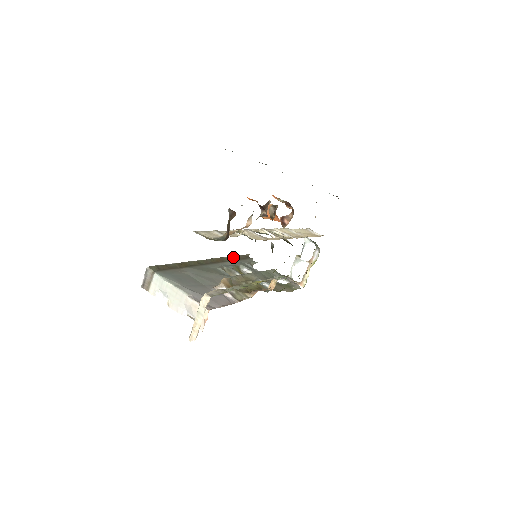
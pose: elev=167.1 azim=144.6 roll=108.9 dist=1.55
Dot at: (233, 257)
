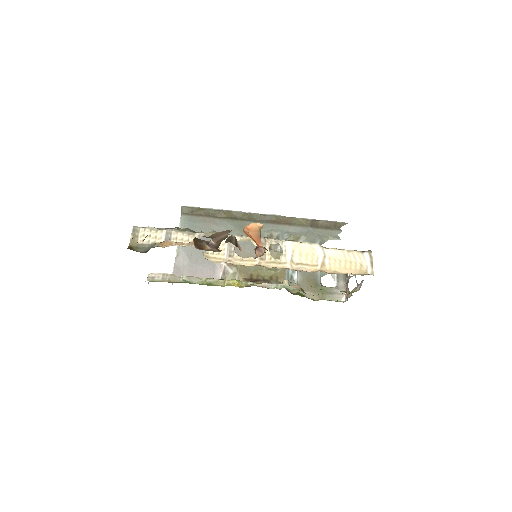
Dot at: (312, 221)
